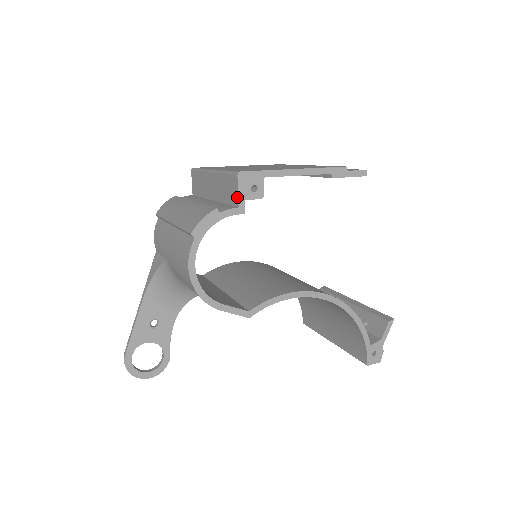
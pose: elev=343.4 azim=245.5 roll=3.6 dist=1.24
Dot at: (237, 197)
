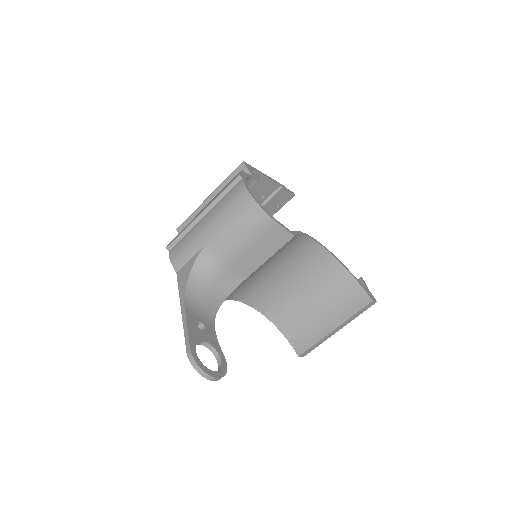
Dot at: (248, 172)
